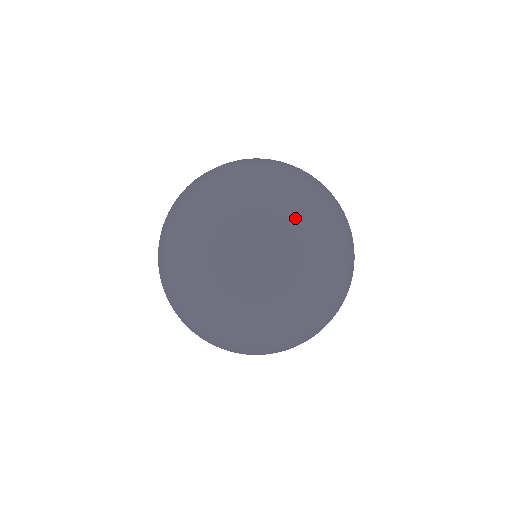
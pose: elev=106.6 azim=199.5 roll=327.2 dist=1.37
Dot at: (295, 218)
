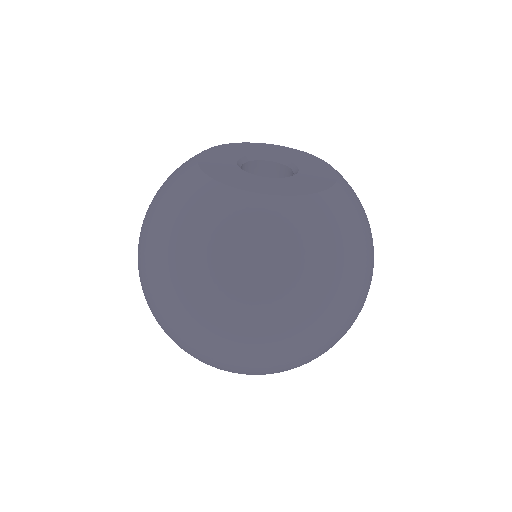
Dot at: occluded
